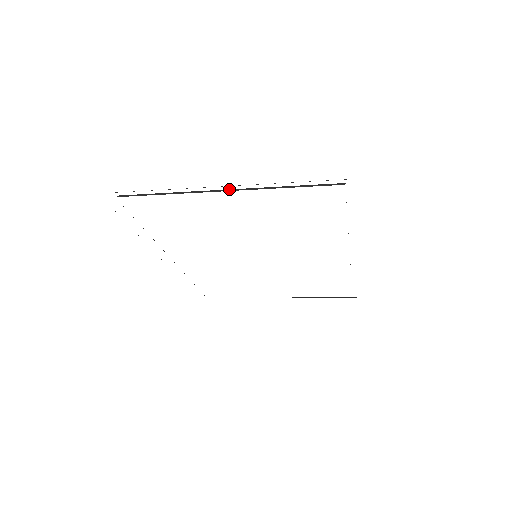
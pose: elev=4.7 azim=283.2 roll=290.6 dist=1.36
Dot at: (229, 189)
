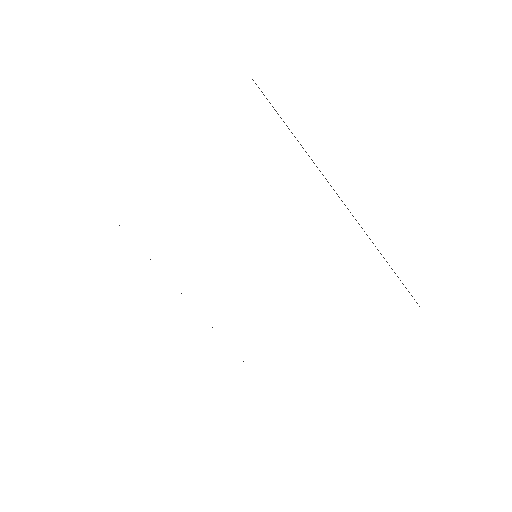
Dot at: occluded
